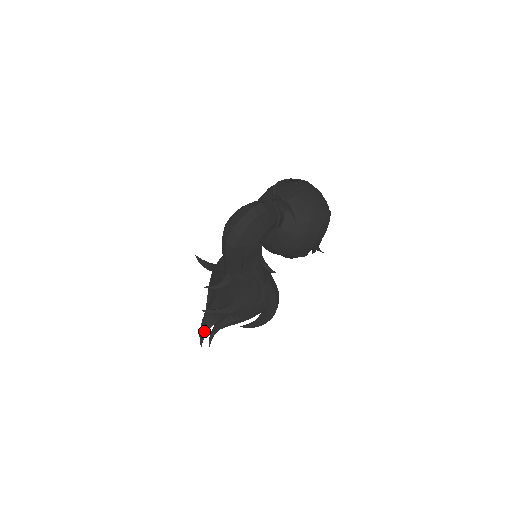
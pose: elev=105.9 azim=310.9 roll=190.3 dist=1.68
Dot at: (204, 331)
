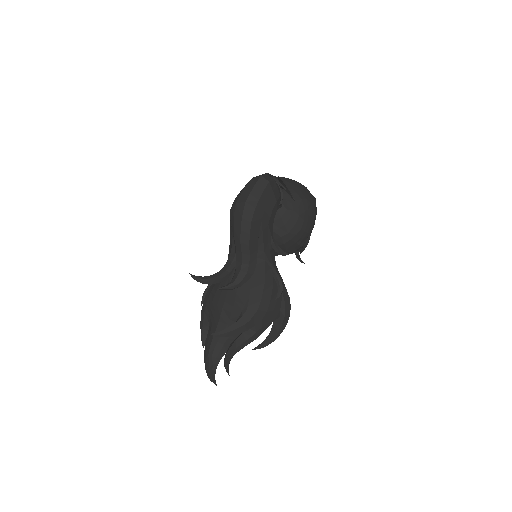
Dot at: (213, 368)
